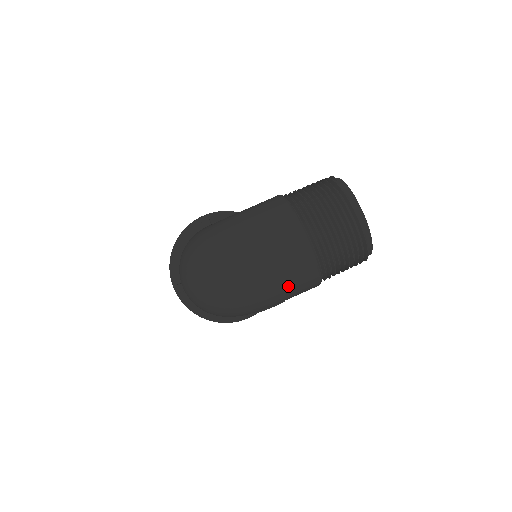
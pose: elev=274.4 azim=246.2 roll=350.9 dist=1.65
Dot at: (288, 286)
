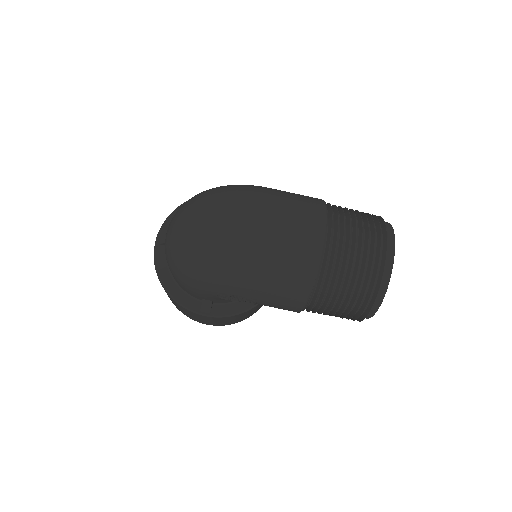
Dot at: (273, 273)
